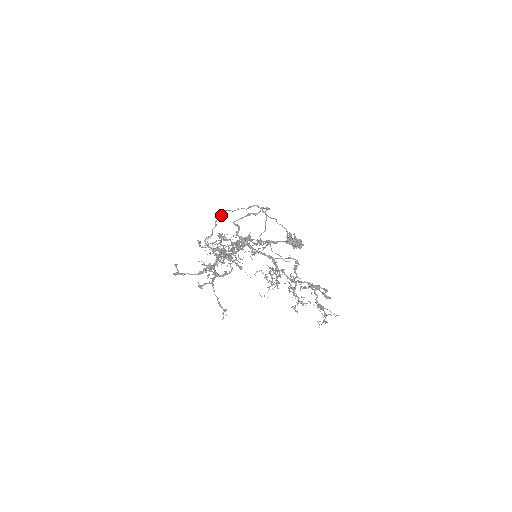
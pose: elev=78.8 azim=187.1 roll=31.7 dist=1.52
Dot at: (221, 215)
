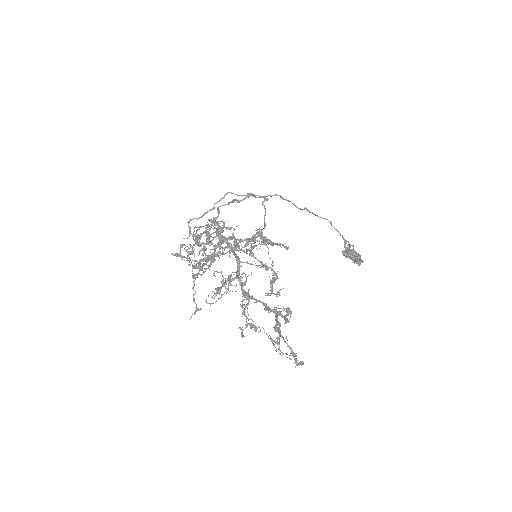
Dot at: (222, 197)
